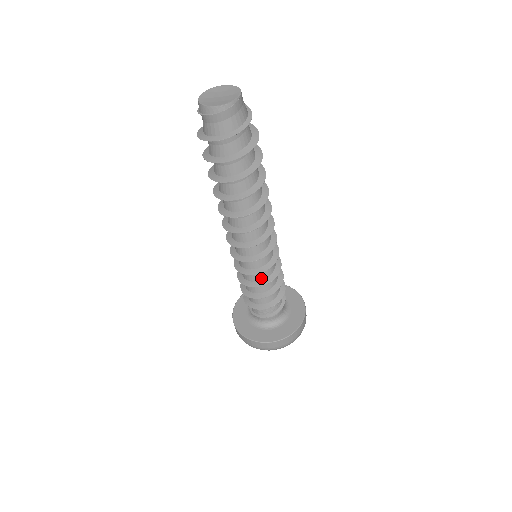
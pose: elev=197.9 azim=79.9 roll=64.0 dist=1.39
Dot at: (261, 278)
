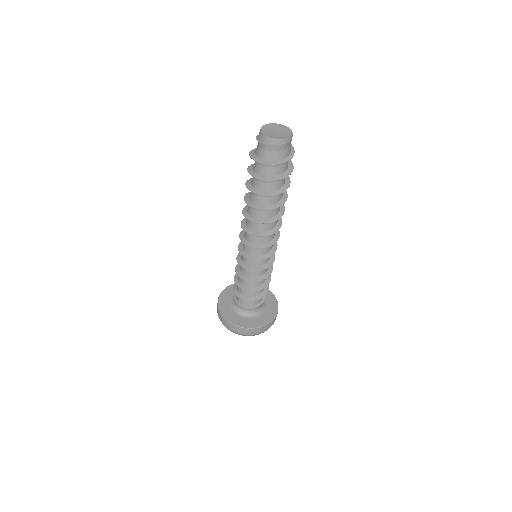
Dot at: (262, 273)
